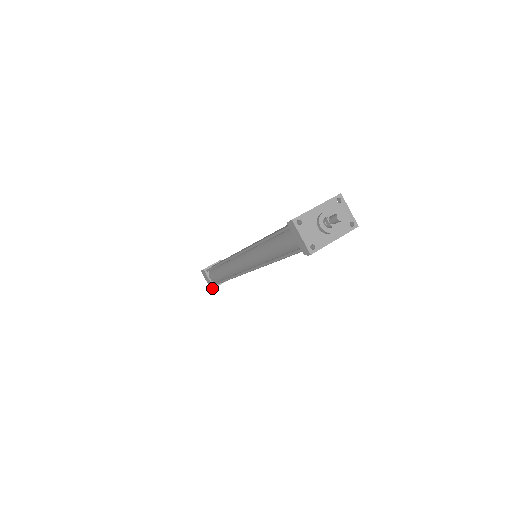
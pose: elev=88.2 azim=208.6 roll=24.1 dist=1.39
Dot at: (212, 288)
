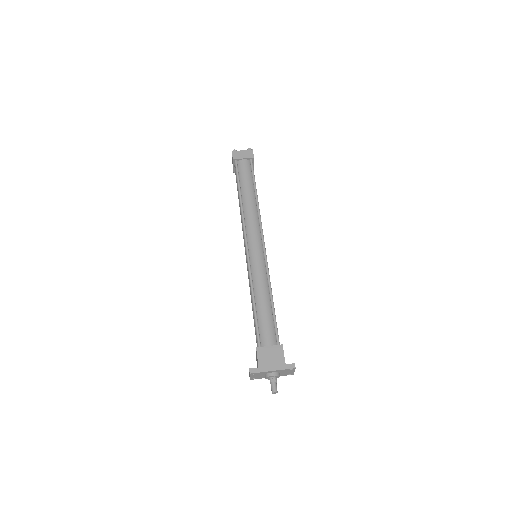
Dot at: occluded
